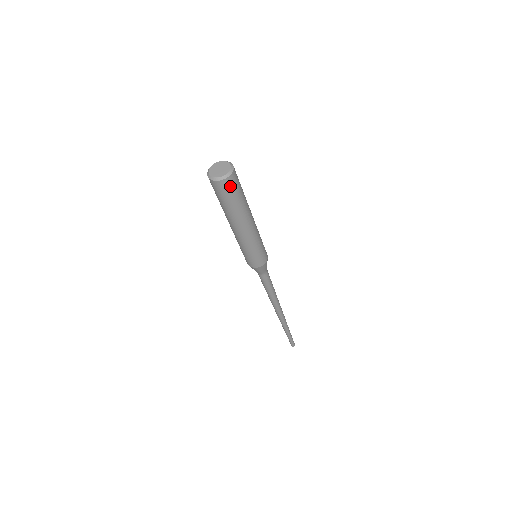
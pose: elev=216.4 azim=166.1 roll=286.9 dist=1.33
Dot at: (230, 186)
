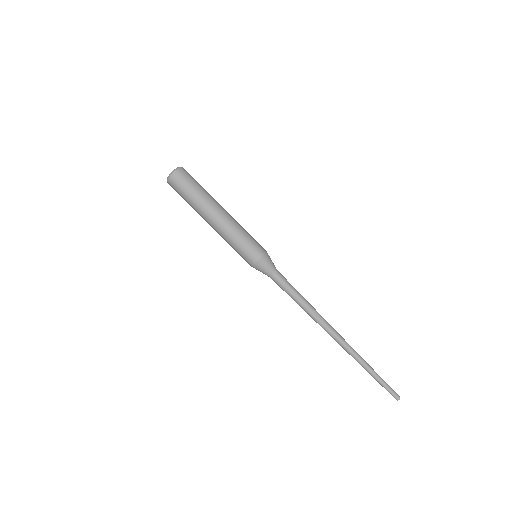
Dot at: (187, 174)
